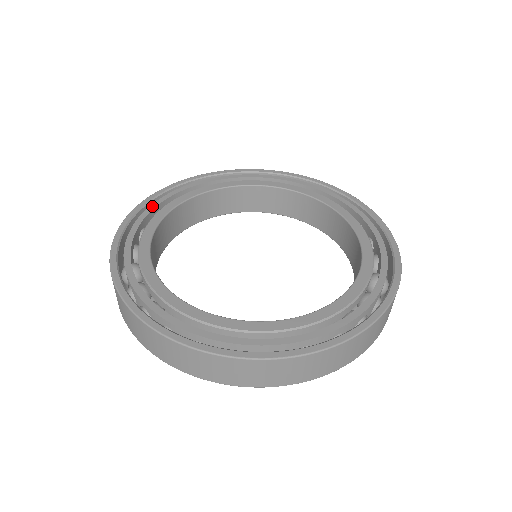
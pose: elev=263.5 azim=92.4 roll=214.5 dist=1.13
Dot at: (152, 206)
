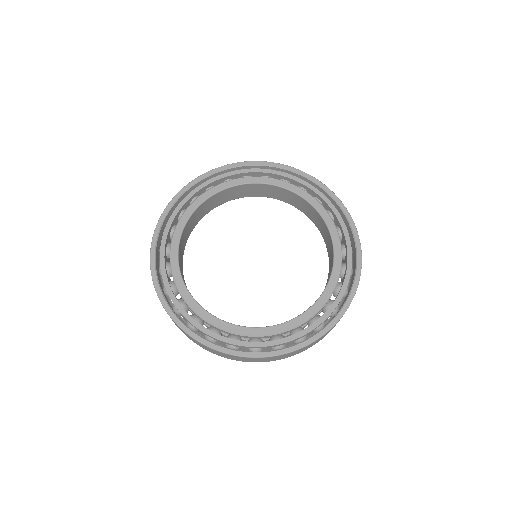
Dot at: (169, 224)
